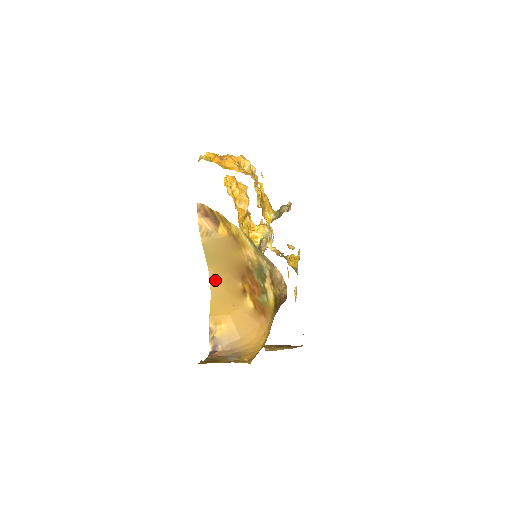
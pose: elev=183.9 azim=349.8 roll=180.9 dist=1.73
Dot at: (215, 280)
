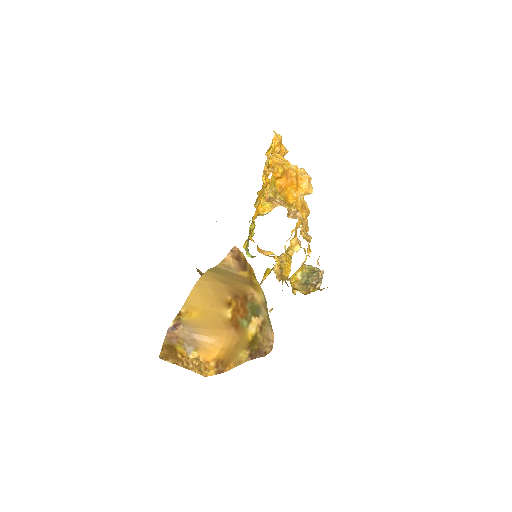
Dot at: (207, 278)
